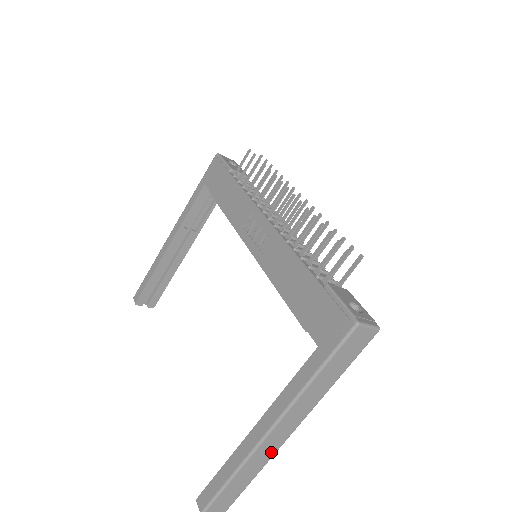
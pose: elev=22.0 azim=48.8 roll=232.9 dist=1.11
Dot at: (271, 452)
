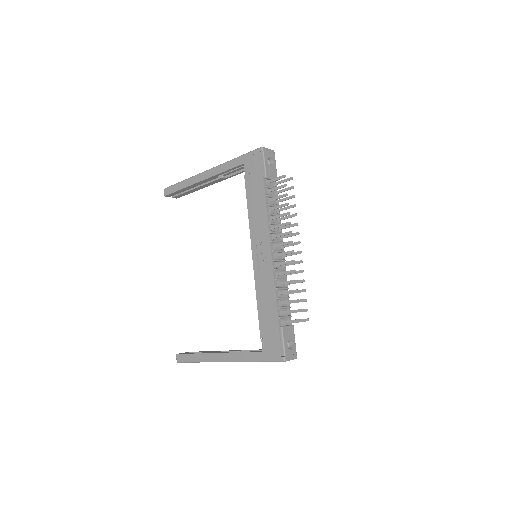
Dot at: occluded
